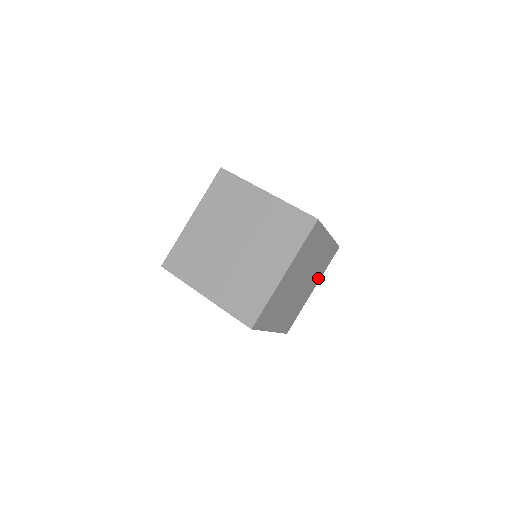
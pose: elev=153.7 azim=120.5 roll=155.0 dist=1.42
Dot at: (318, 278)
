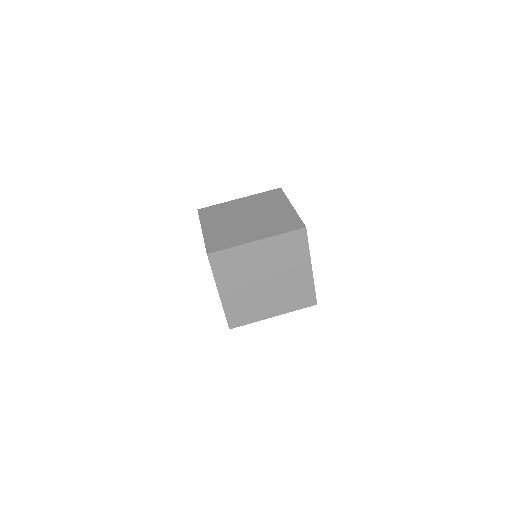
Dot at: occluded
